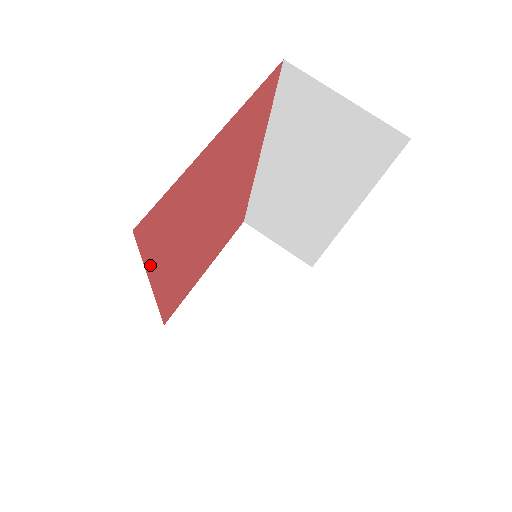
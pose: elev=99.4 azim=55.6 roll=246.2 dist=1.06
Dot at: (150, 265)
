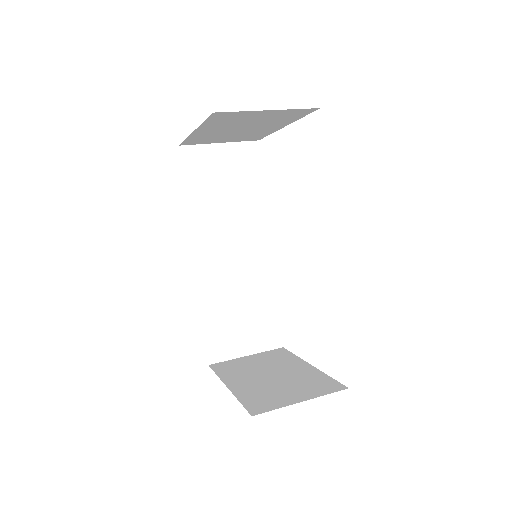
Dot at: occluded
